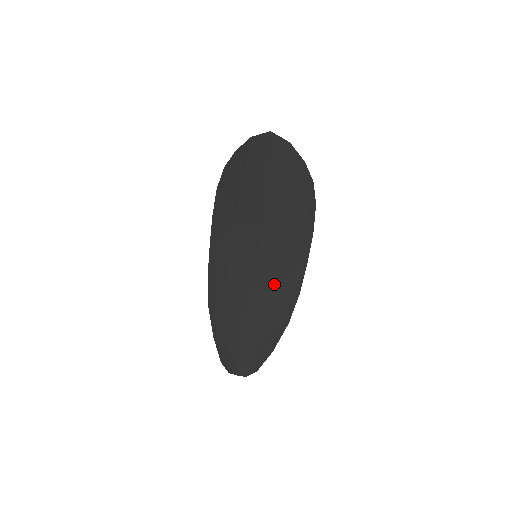
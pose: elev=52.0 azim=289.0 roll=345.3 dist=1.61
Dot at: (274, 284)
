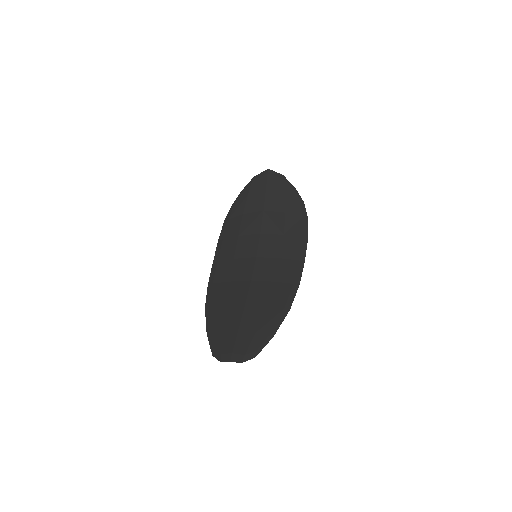
Dot at: (273, 277)
